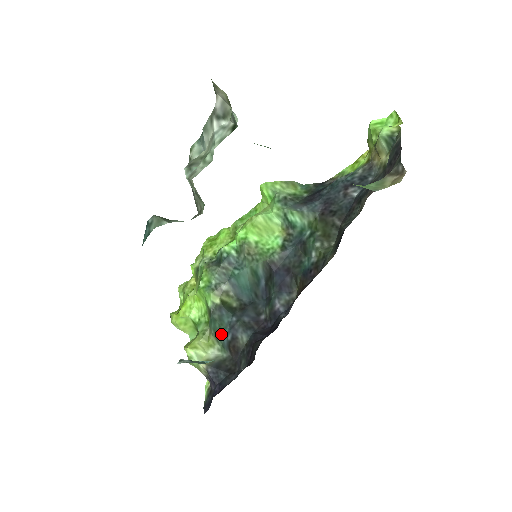
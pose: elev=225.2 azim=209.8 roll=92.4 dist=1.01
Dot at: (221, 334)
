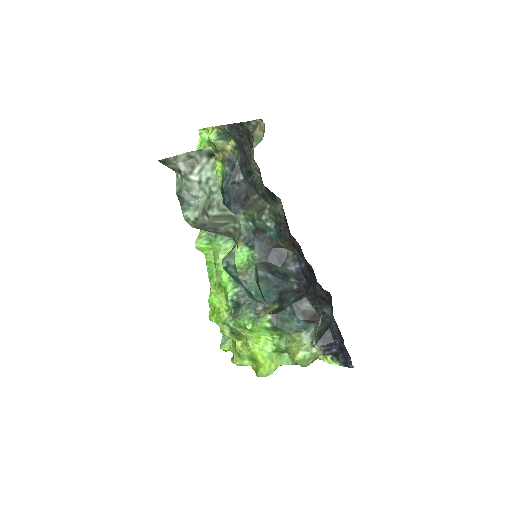
Dot at: (296, 325)
